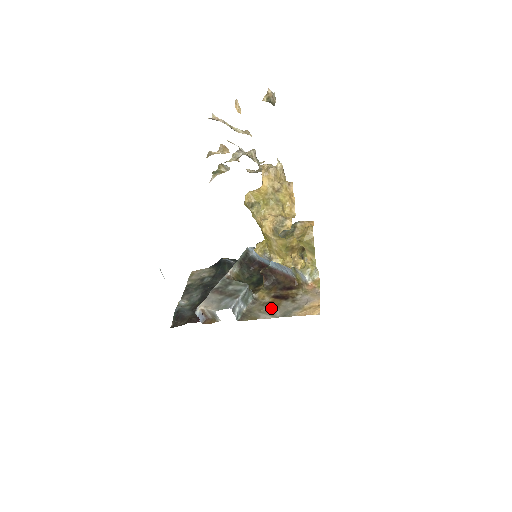
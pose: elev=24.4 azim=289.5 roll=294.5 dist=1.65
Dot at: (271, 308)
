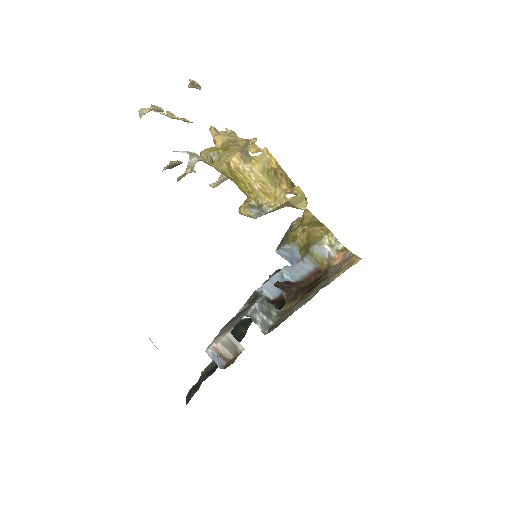
Dot at: (302, 300)
